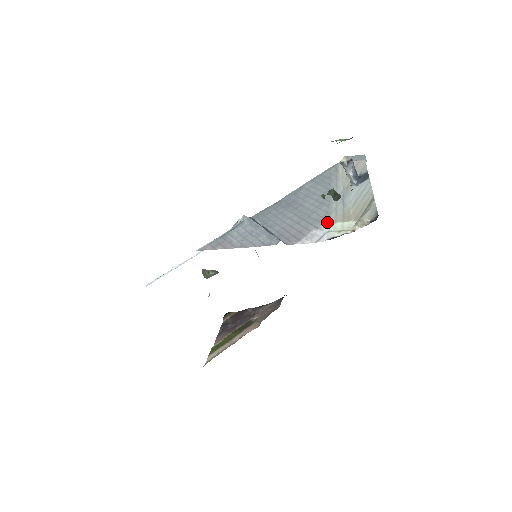
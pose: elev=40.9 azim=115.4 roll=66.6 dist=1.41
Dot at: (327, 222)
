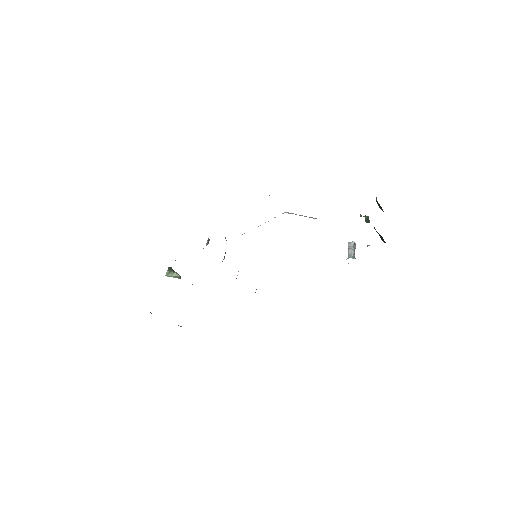
Dot at: occluded
